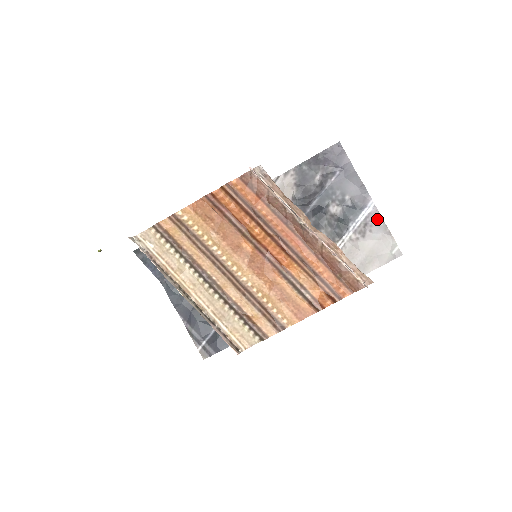
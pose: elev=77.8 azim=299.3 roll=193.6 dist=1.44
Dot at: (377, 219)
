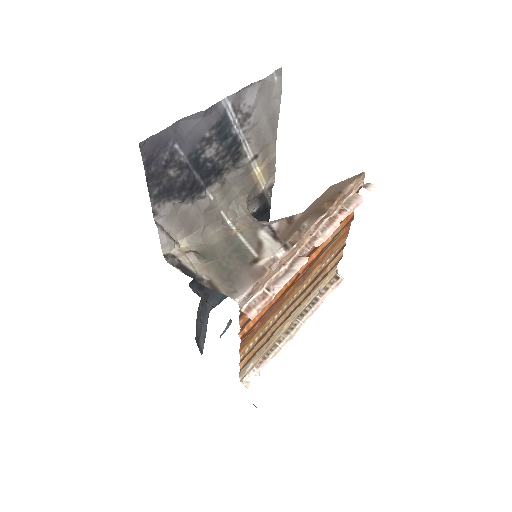
Dot at: (241, 95)
